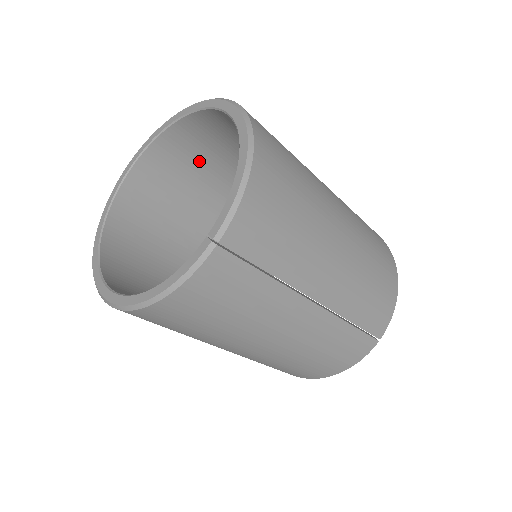
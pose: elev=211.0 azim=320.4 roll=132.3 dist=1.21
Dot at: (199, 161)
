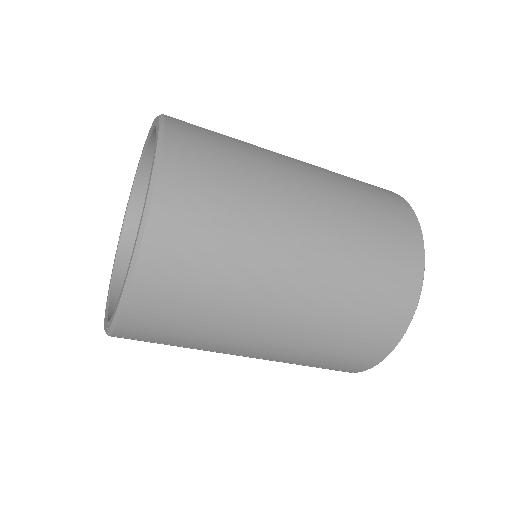
Dot at: occluded
